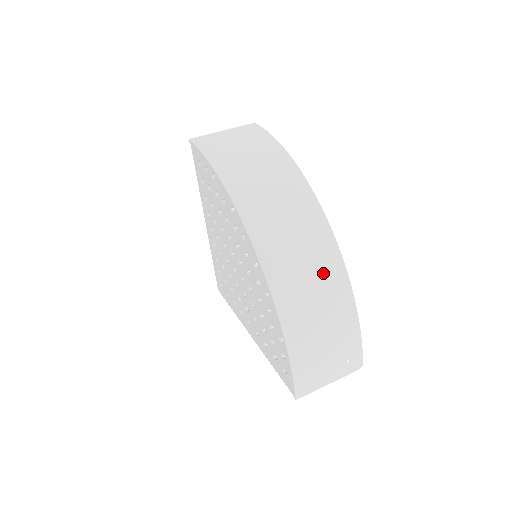
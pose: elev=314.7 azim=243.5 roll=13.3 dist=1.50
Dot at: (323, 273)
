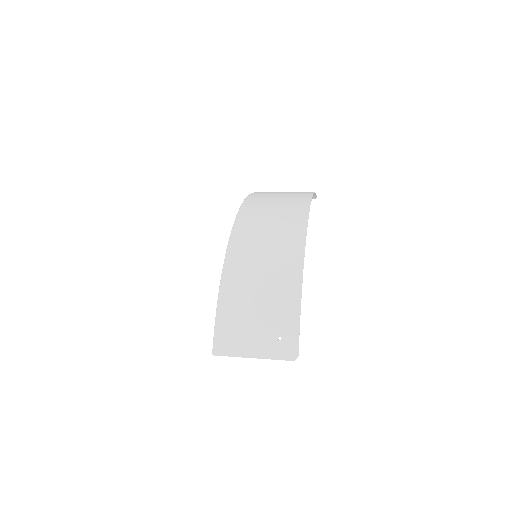
Dot at: (281, 244)
